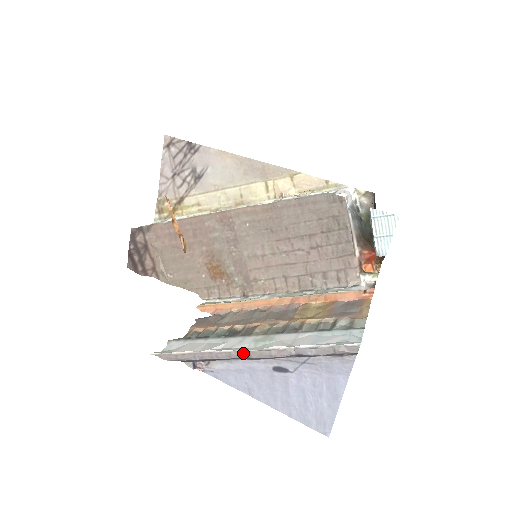
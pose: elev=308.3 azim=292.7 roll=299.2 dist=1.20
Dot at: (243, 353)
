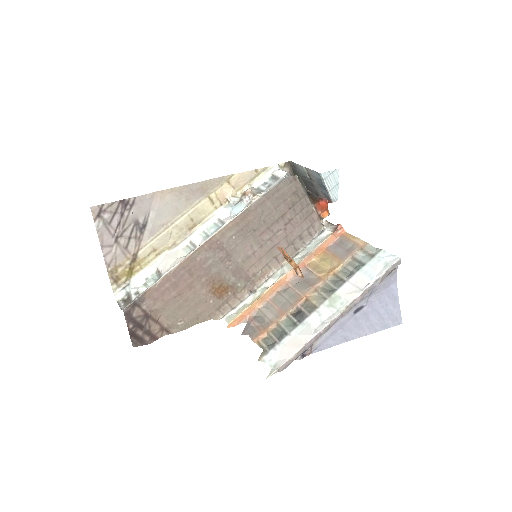
Dot at: (338, 318)
